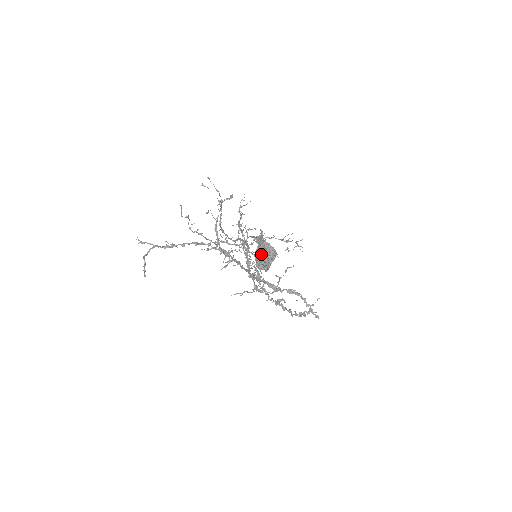
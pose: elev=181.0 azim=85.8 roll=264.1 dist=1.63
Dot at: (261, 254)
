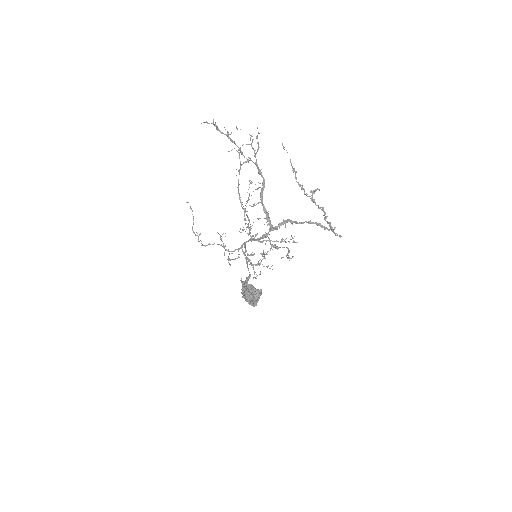
Dot at: (250, 284)
